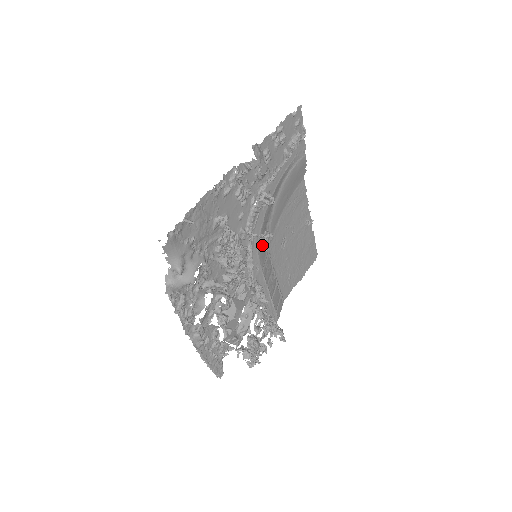
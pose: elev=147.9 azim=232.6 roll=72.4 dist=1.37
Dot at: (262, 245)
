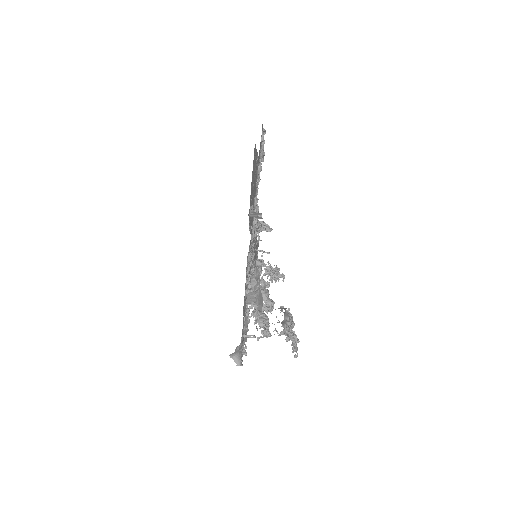
Dot at: occluded
